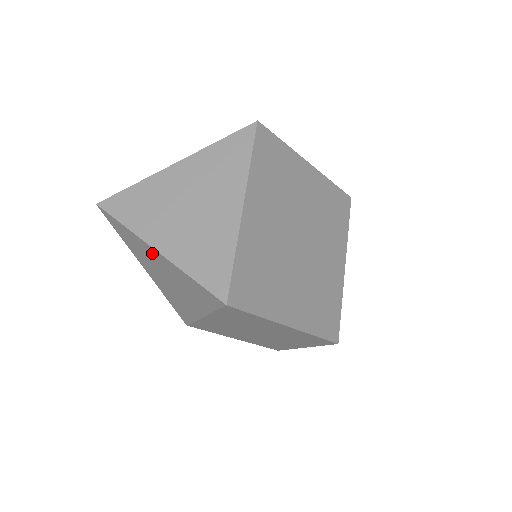
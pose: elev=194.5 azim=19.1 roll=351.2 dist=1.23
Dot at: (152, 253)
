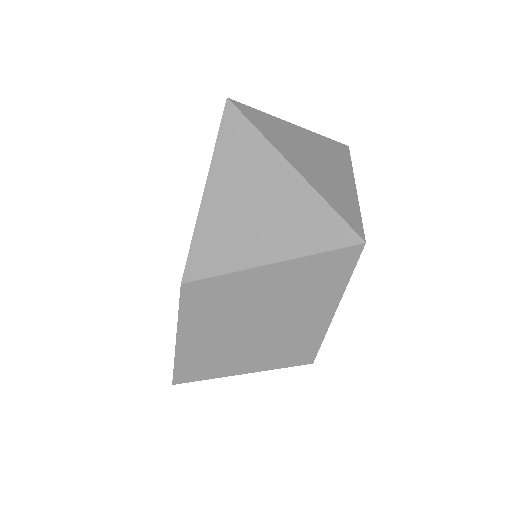
Dot at: (277, 171)
